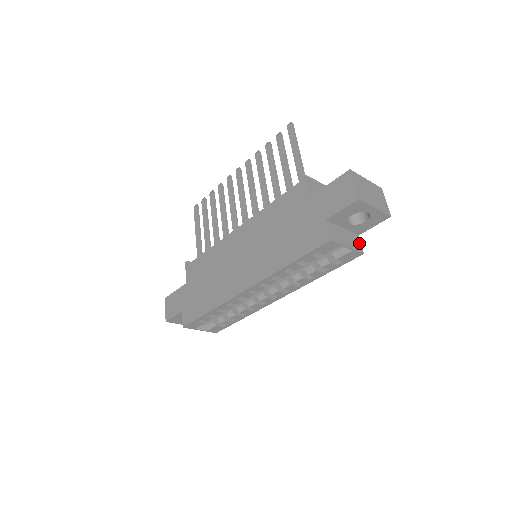
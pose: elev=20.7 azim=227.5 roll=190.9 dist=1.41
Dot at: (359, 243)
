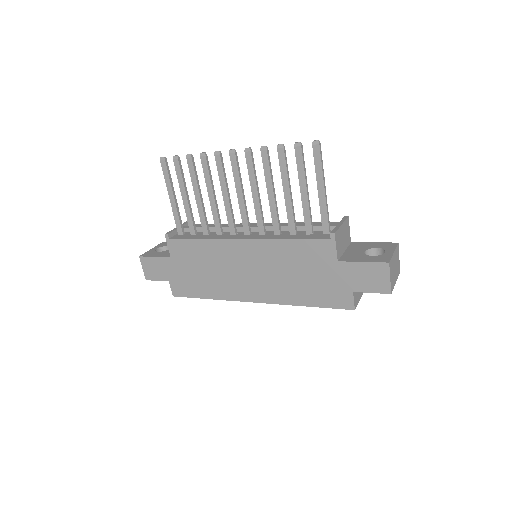
Dot at: occluded
